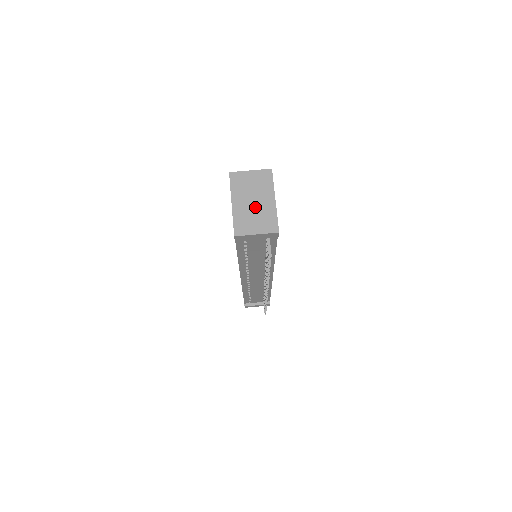
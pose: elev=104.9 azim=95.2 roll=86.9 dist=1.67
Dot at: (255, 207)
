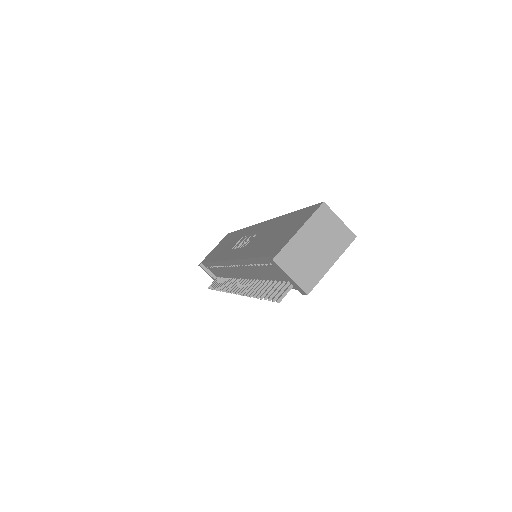
Dot at: (312, 254)
